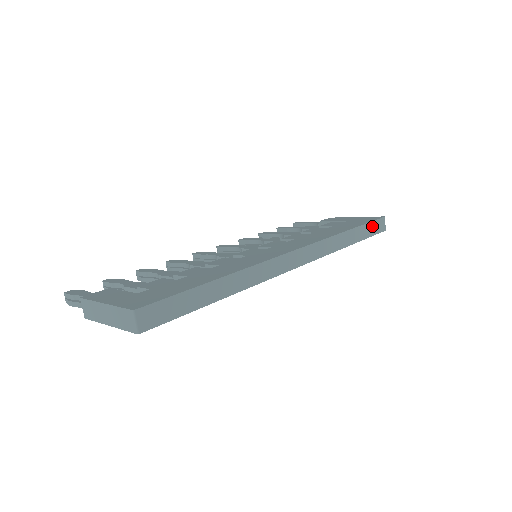
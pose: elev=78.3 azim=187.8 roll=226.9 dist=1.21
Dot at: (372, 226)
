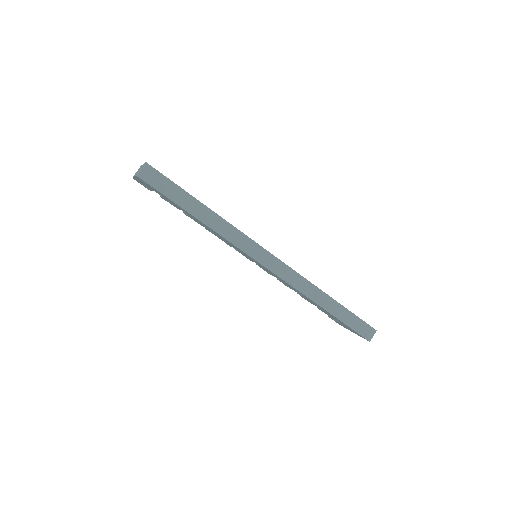
Dot at: (357, 322)
